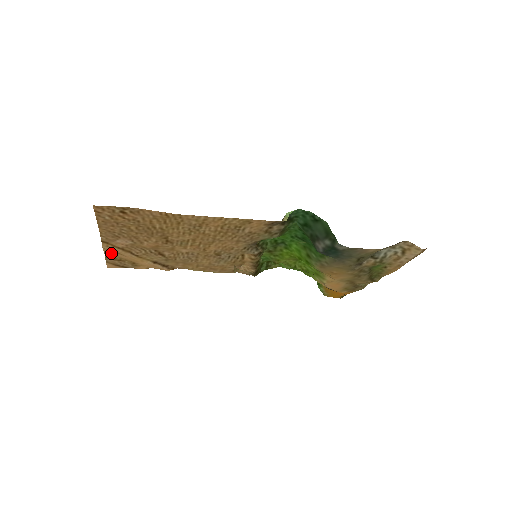
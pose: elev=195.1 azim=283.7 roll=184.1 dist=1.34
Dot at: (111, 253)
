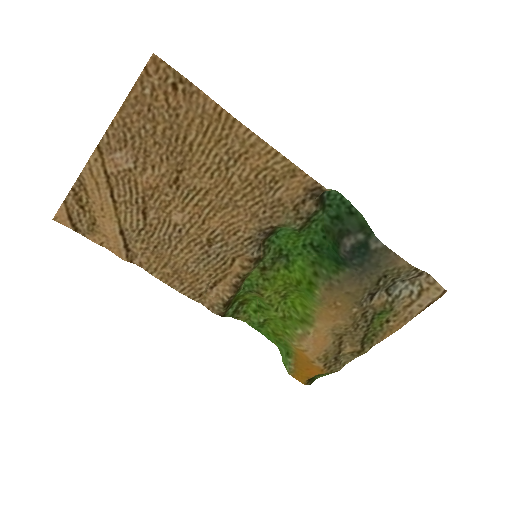
Dot at: (87, 181)
